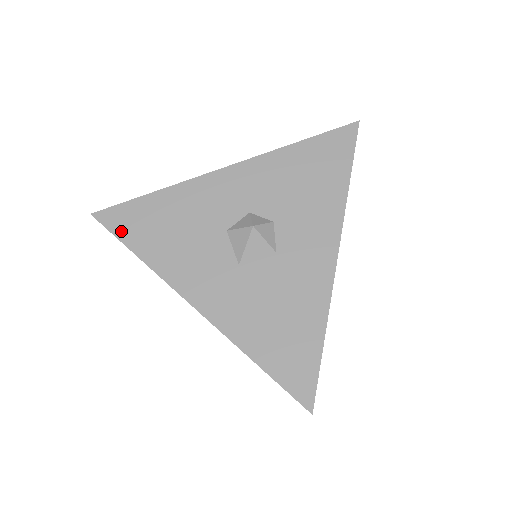
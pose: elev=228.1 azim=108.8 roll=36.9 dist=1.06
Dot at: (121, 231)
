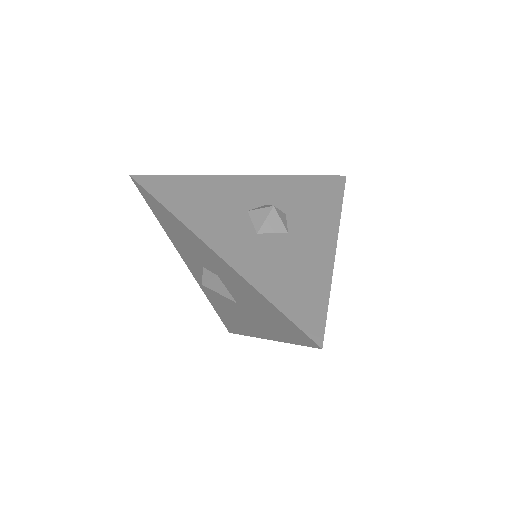
Dot at: (156, 191)
